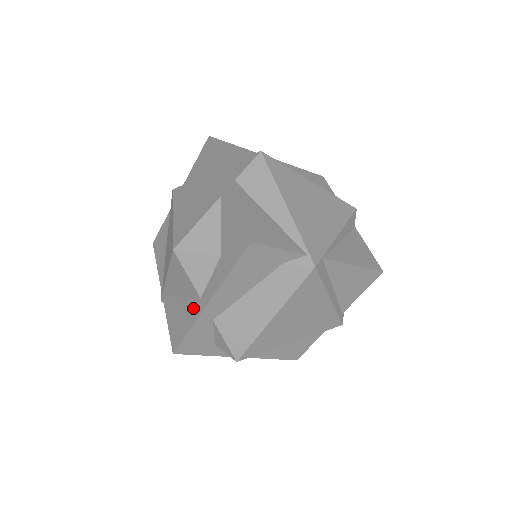
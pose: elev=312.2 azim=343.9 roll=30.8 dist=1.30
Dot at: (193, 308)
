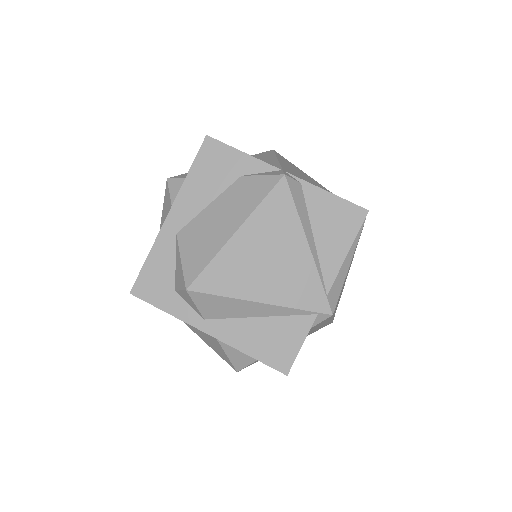
Dot at: occluded
